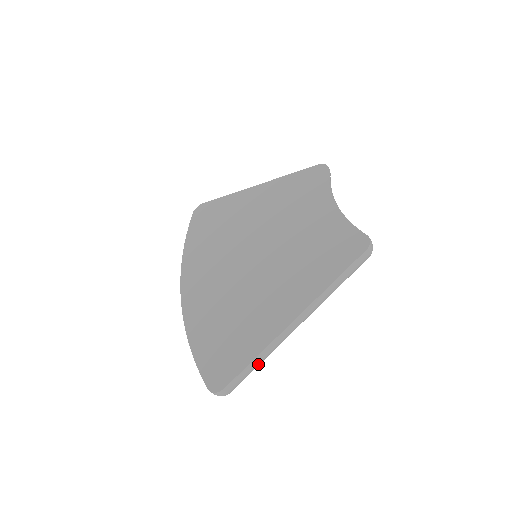
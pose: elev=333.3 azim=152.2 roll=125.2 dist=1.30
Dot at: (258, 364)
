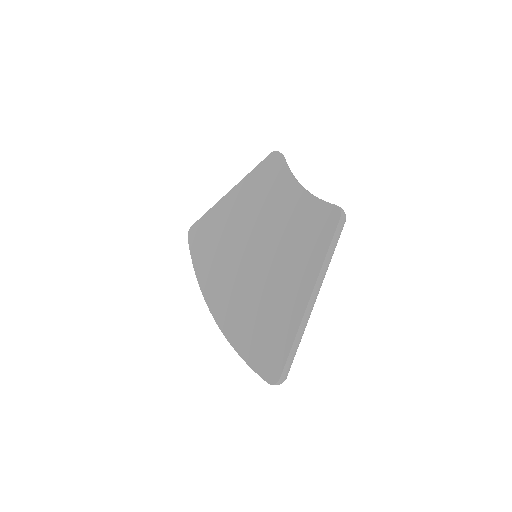
Dot at: (297, 347)
